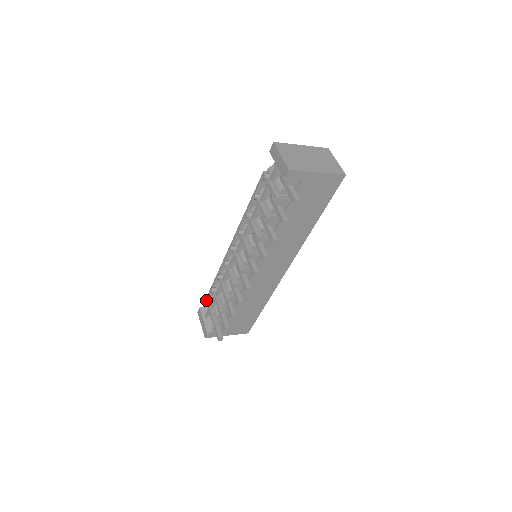
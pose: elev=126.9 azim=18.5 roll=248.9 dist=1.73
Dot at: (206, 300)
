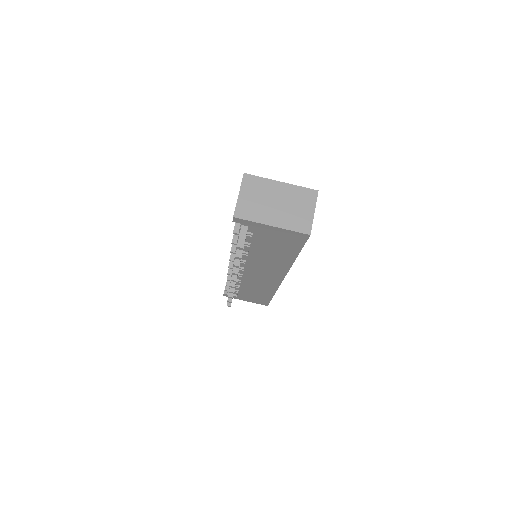
Dot at: occluded
